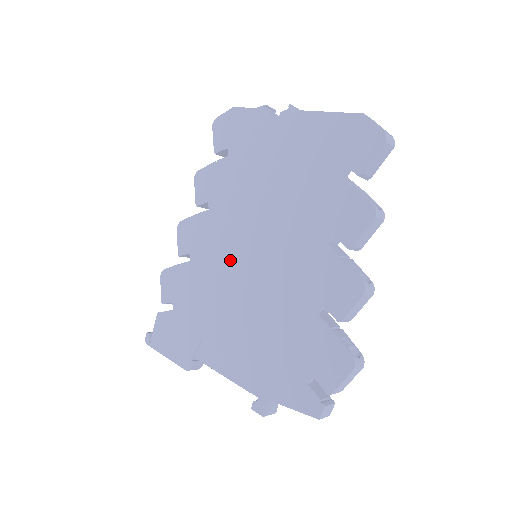
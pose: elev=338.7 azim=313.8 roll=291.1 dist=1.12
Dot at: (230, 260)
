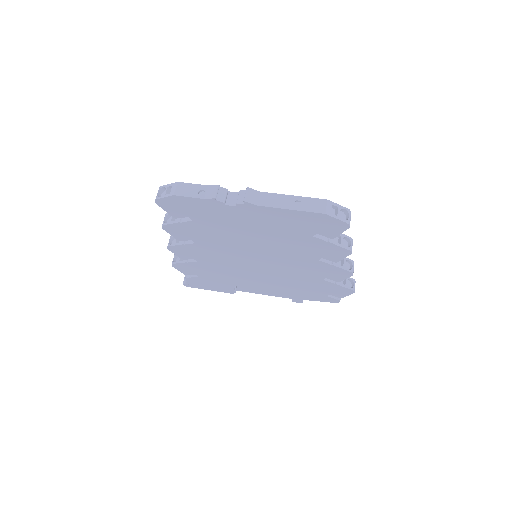
Dot at: (237, 263)
